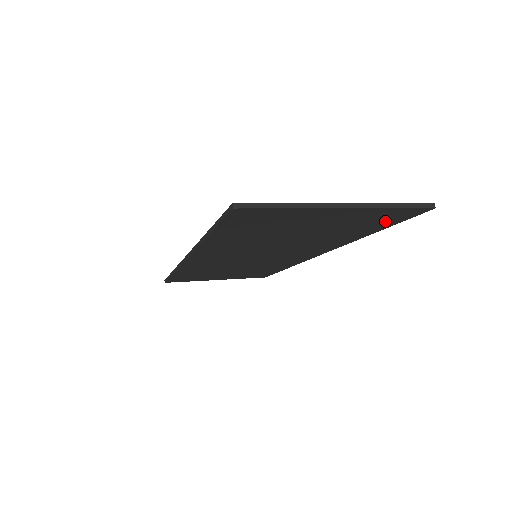
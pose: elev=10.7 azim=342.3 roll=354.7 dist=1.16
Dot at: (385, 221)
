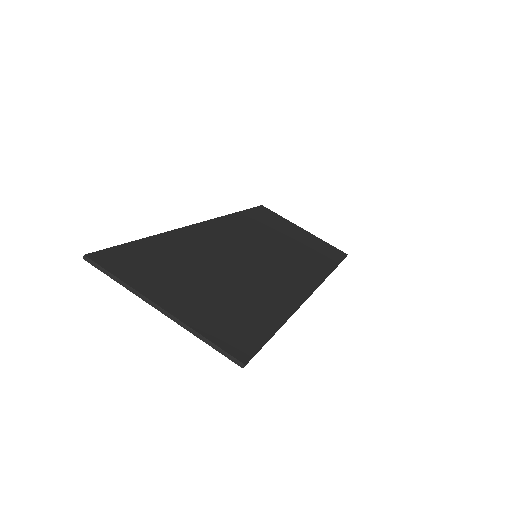
Dot at: (244, 335)
